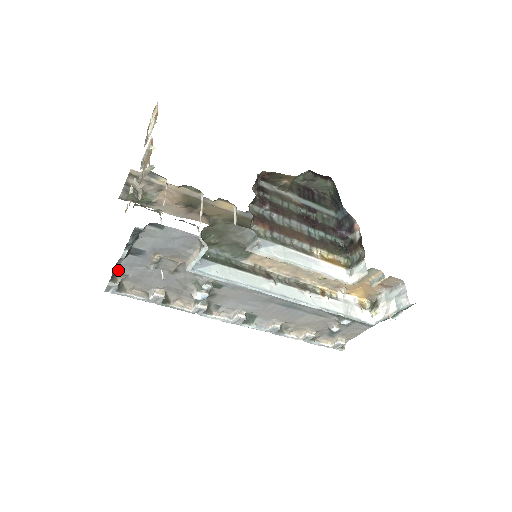
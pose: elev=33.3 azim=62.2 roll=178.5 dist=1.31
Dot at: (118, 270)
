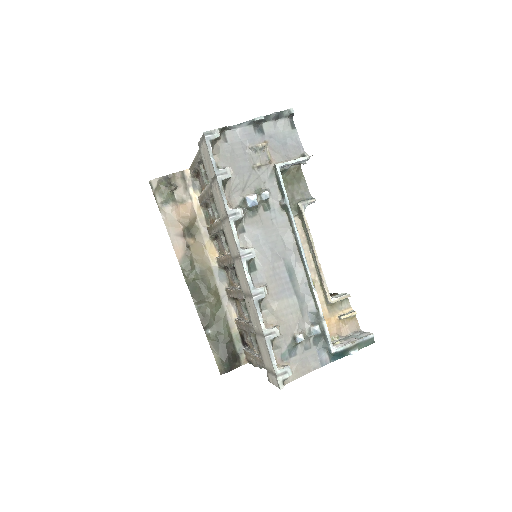
Dot at: (227, 132)
